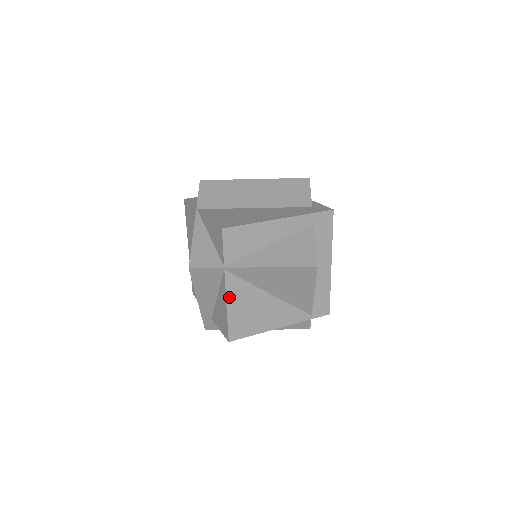
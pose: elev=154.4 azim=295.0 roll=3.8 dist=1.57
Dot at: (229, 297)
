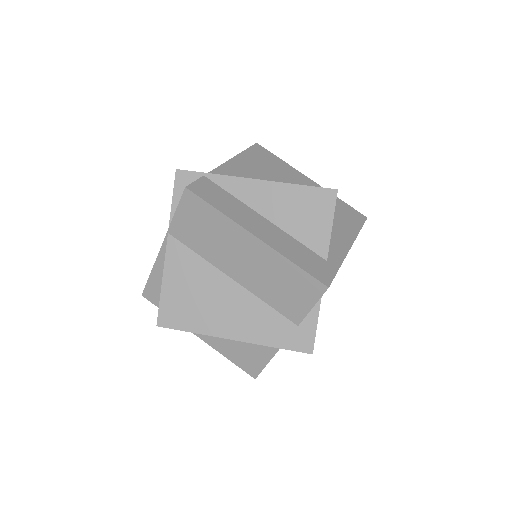
Dot at: occluded
